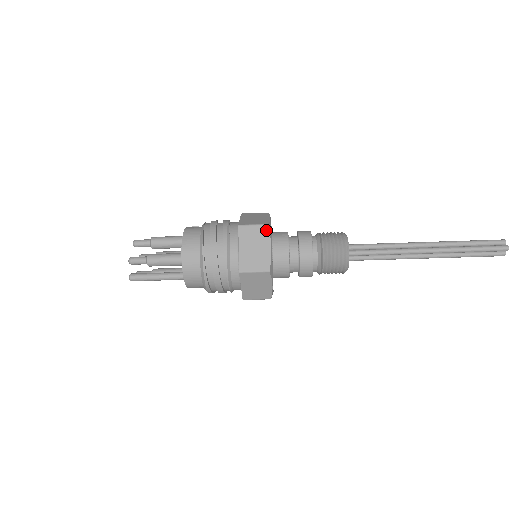
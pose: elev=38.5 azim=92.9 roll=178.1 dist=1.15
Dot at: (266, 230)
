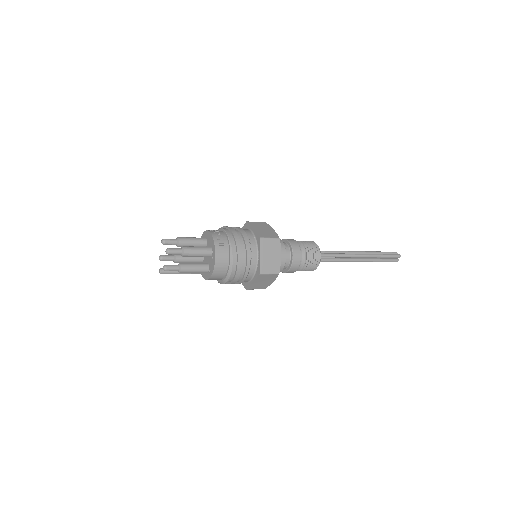
Dot at: (276, 276)
